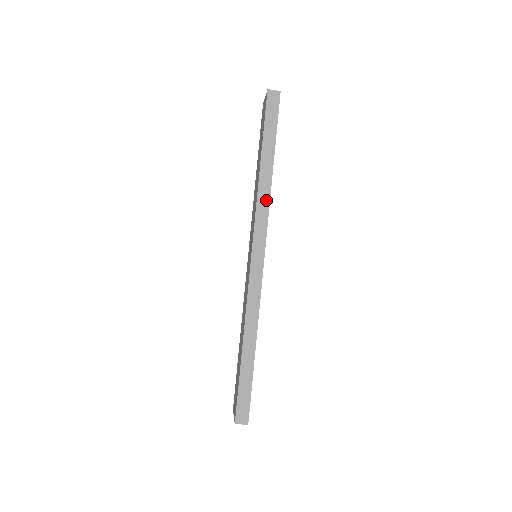
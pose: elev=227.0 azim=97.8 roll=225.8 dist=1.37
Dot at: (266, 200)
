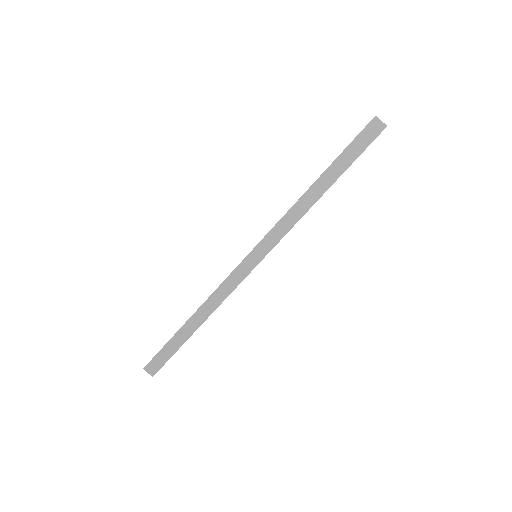
Dot at: (294, 219)
